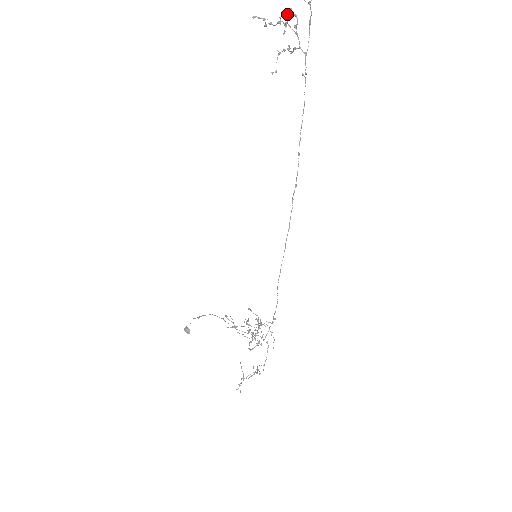
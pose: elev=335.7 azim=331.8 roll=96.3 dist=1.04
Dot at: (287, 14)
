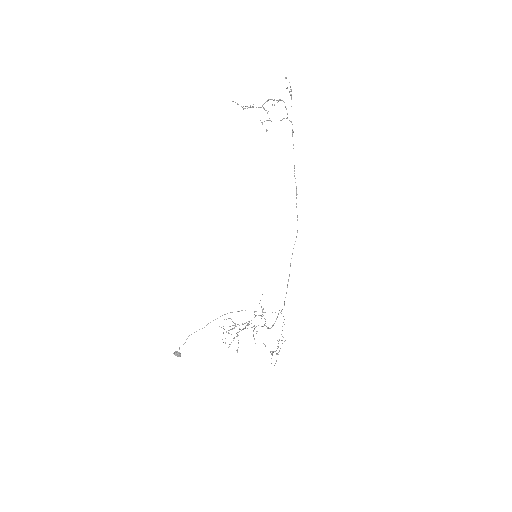
Dot at: (274, 100)
